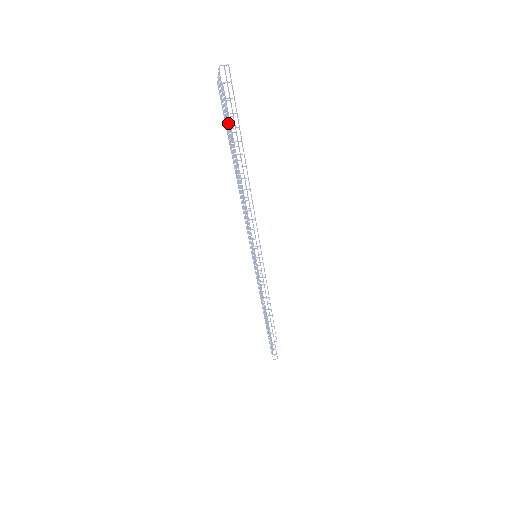
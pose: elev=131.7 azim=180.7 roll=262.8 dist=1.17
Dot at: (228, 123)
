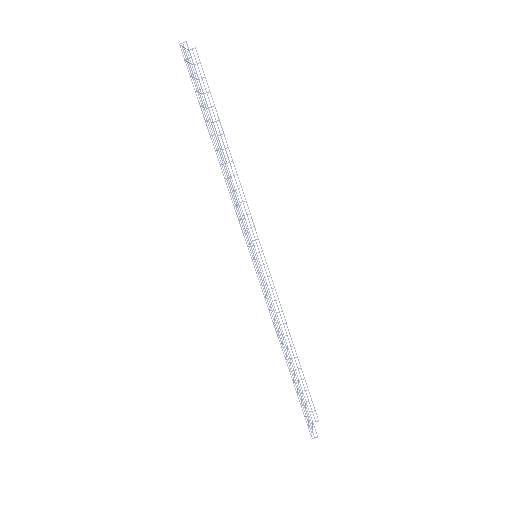
Dot at: occluded
